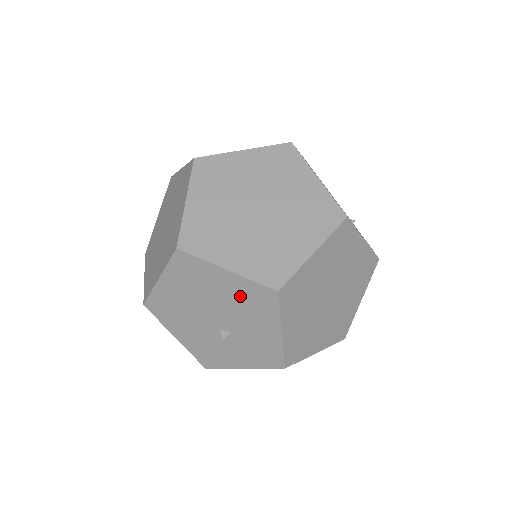
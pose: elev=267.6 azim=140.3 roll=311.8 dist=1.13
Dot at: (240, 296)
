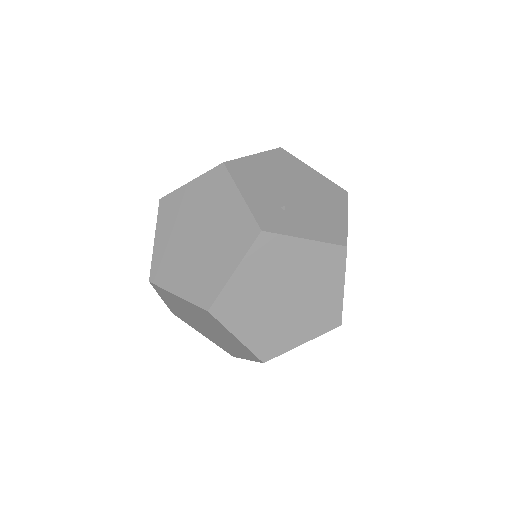
Dot at: occluded
